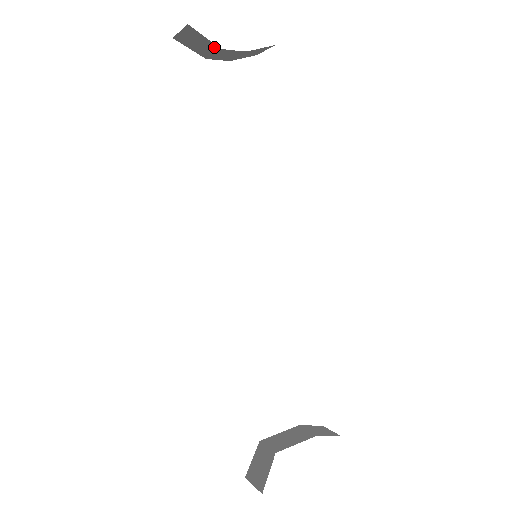
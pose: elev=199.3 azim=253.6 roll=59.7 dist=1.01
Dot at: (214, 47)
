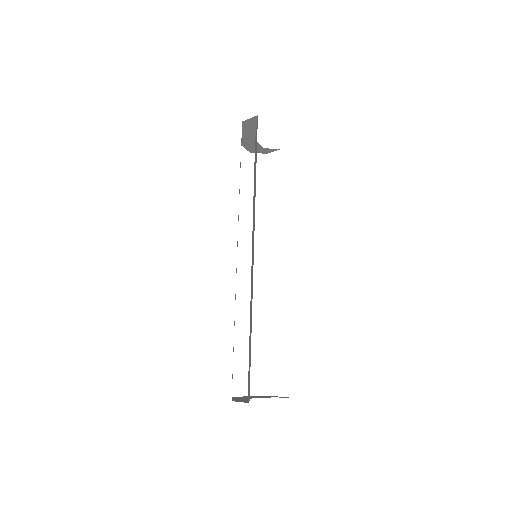
Dot at: (253, 137)
